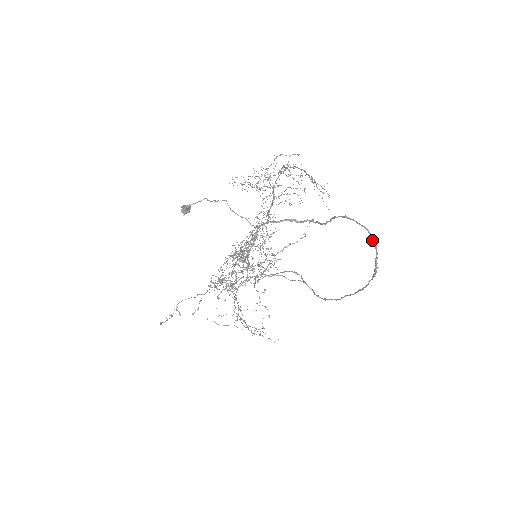
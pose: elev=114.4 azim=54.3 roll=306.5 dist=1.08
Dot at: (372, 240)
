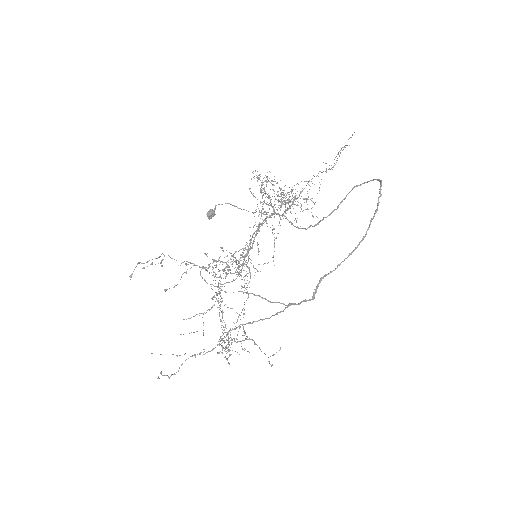
Dot at: (377, 179)
